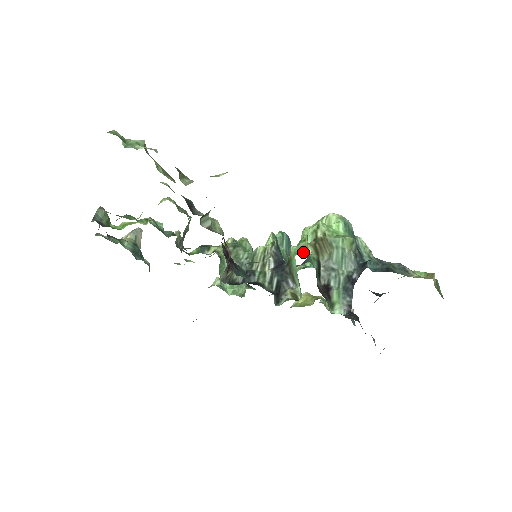
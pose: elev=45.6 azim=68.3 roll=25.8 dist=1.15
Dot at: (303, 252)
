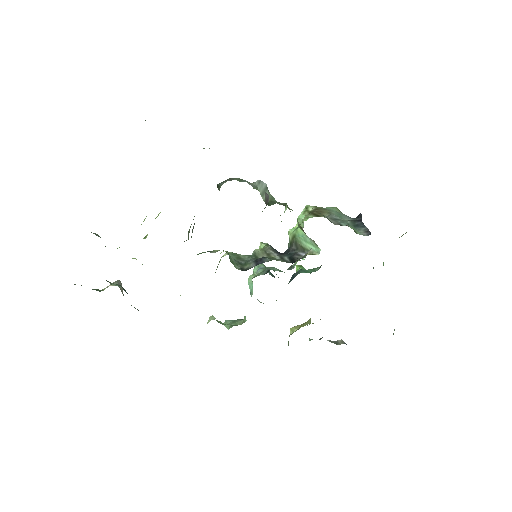
Dot at: (305, 219)
